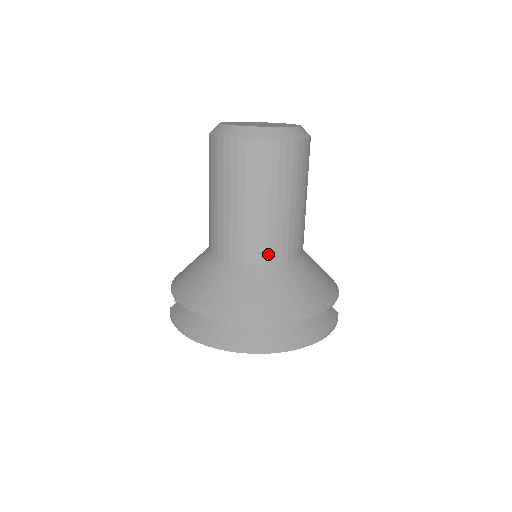
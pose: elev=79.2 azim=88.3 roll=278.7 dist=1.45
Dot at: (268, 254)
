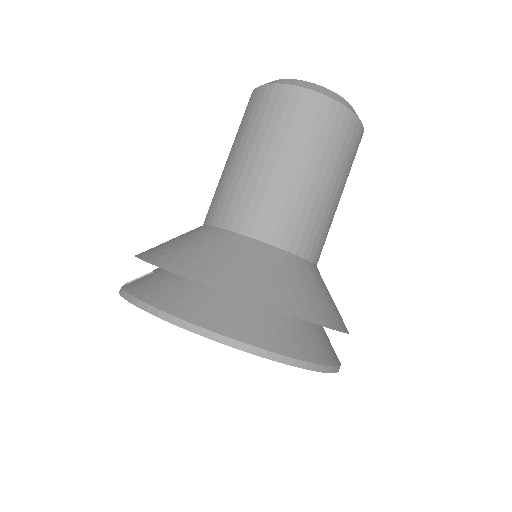
Dot at: (293, 237)
